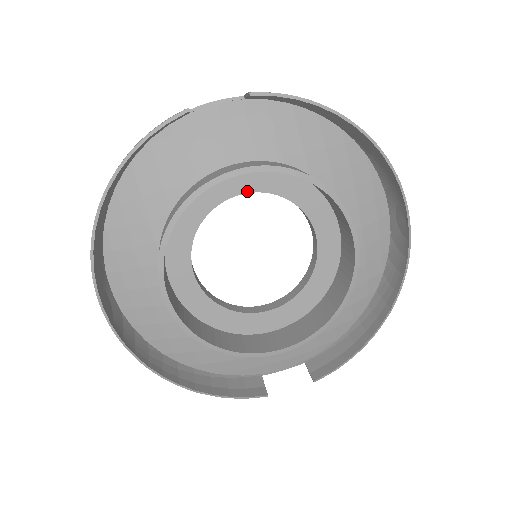
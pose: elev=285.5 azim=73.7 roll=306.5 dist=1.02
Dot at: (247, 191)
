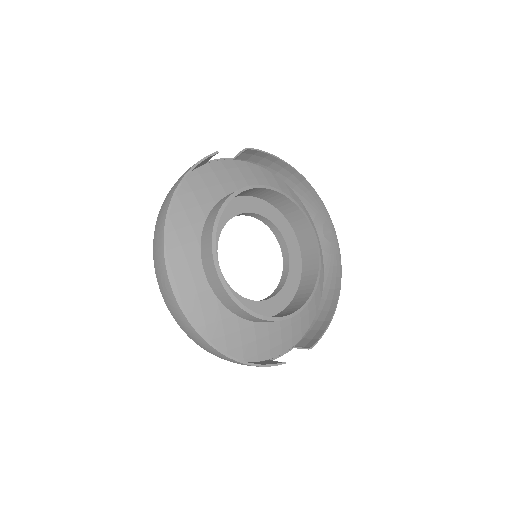
Dot at: (245, 211)
